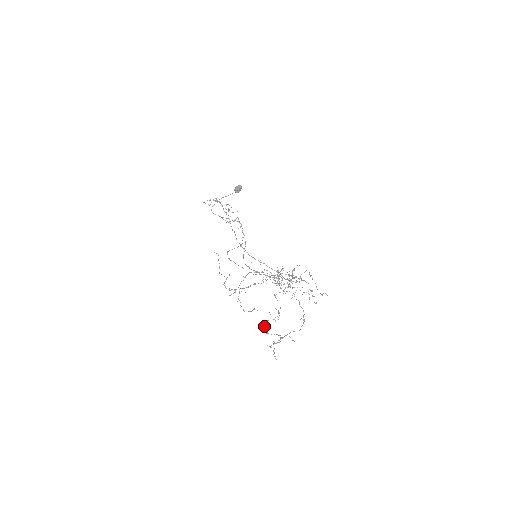
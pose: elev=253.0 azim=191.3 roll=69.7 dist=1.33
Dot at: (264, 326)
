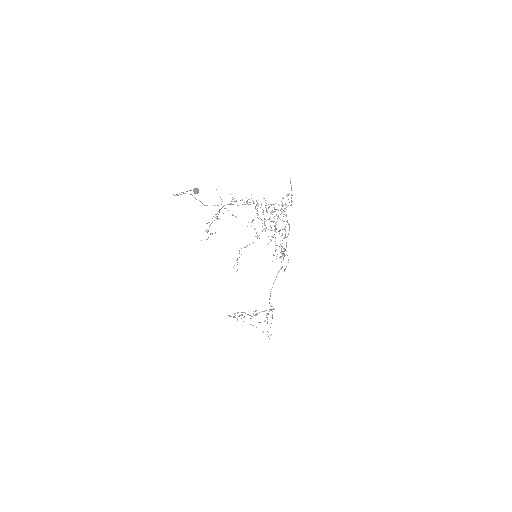
Dot at: occluded
